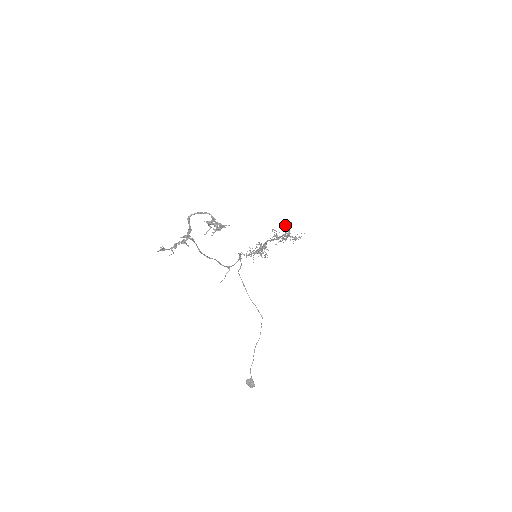
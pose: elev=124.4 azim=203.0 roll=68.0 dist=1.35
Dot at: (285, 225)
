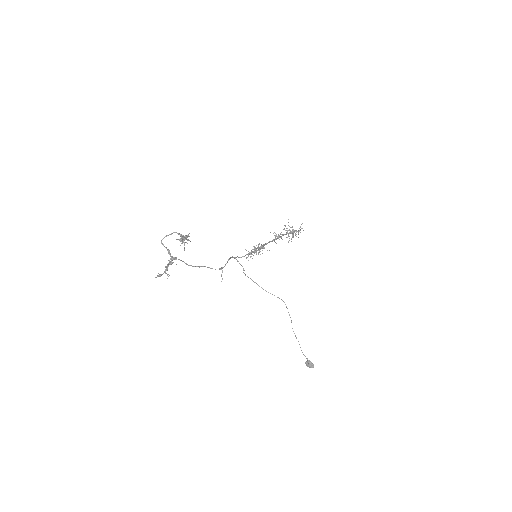
Dot at: (285, 225)
